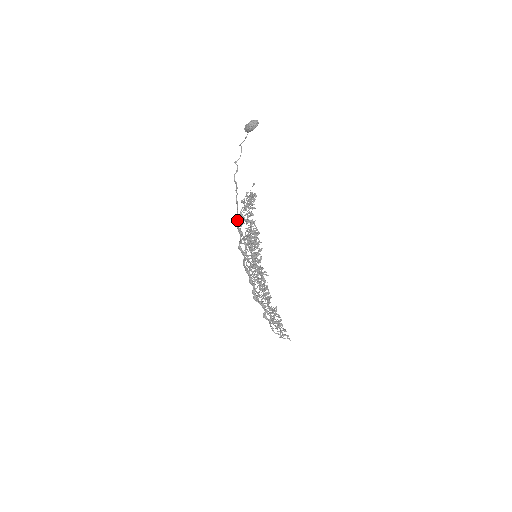
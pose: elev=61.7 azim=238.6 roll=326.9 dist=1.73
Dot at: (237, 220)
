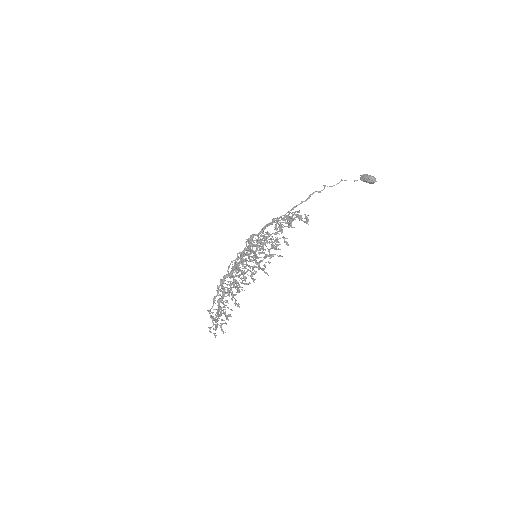
Dot at: (276, 219)
